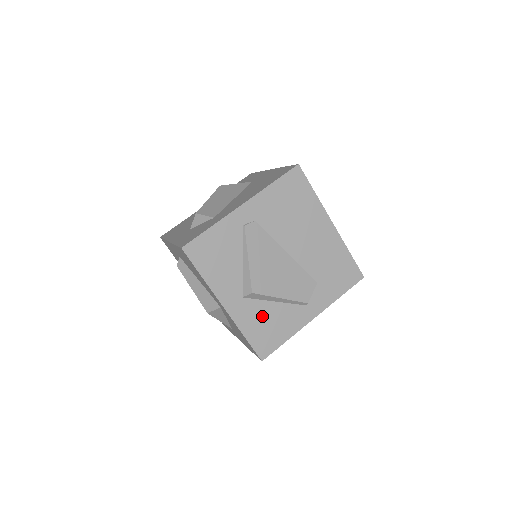
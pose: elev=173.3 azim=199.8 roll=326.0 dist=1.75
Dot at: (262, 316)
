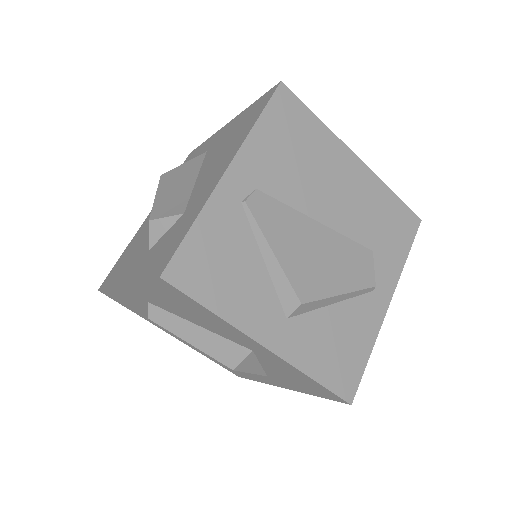
Dot at: (324, 335)
